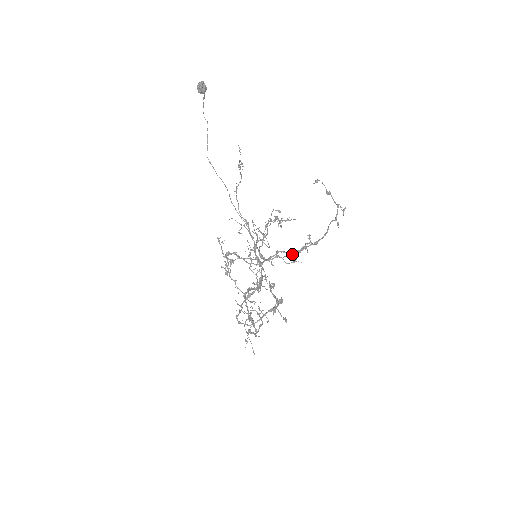
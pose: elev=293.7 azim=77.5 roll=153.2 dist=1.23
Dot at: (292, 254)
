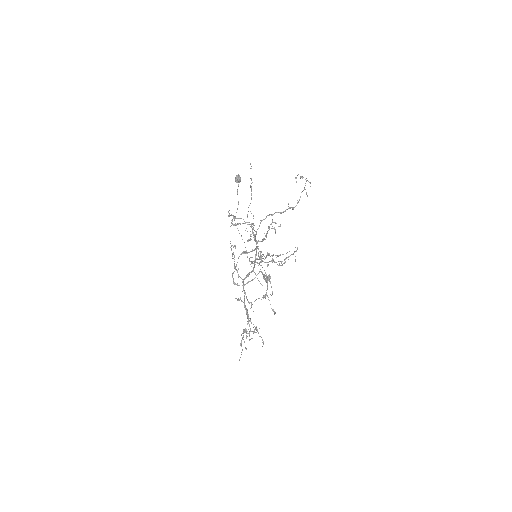
Dot at: occluded
